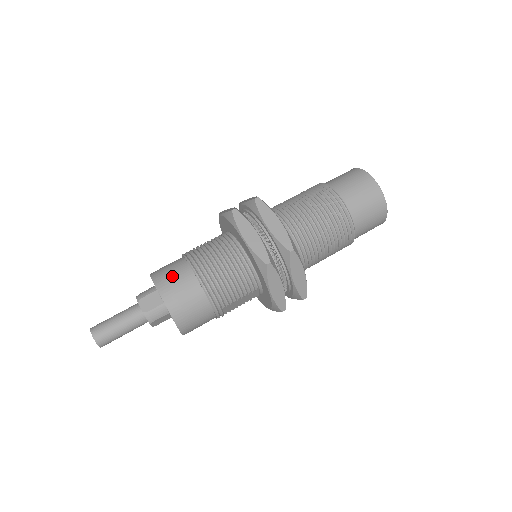
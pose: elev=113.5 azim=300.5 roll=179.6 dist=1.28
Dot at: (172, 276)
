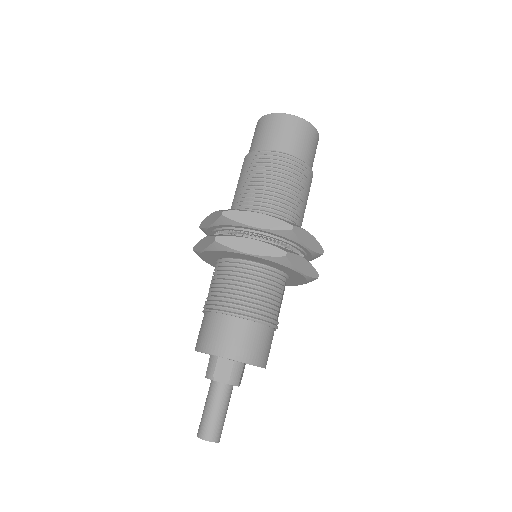
Dot at: (219, 335)
